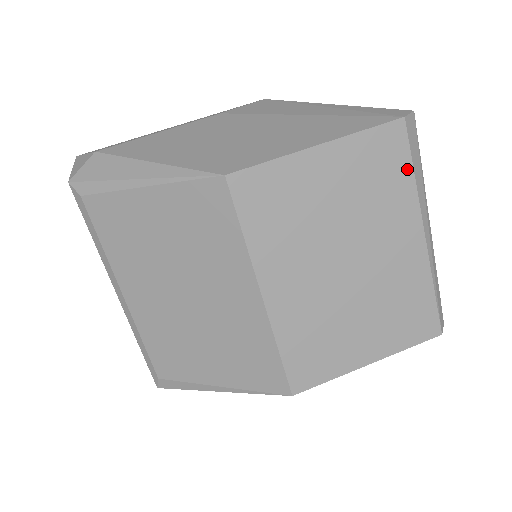
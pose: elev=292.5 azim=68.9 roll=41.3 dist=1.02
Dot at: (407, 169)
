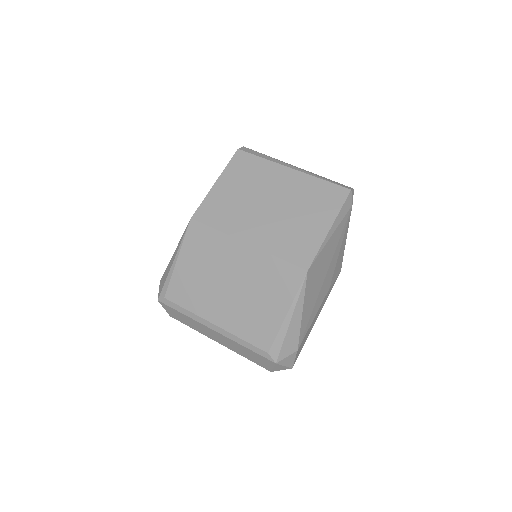
Dot at: (257, 159)
